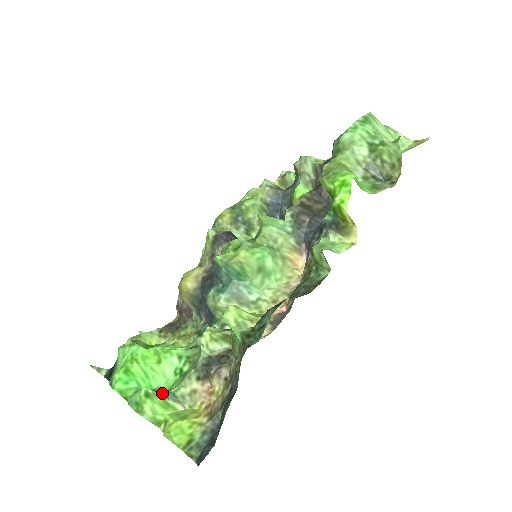
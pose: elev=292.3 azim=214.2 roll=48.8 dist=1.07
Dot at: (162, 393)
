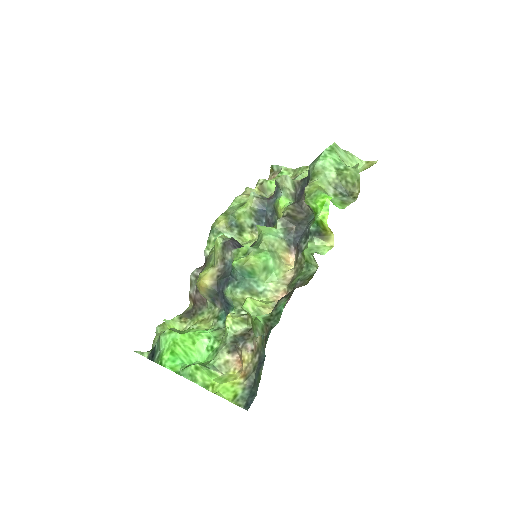
Dot at: (205, 365)
